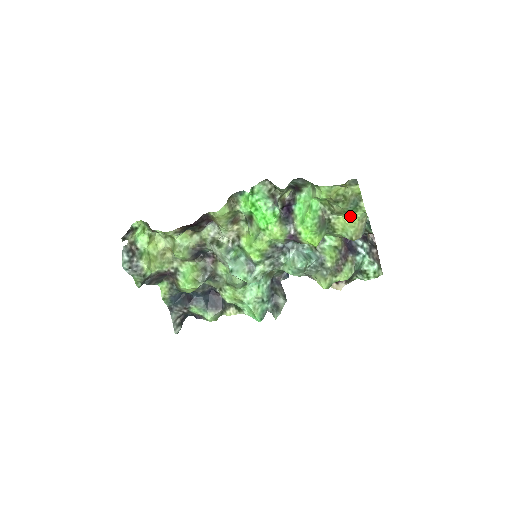
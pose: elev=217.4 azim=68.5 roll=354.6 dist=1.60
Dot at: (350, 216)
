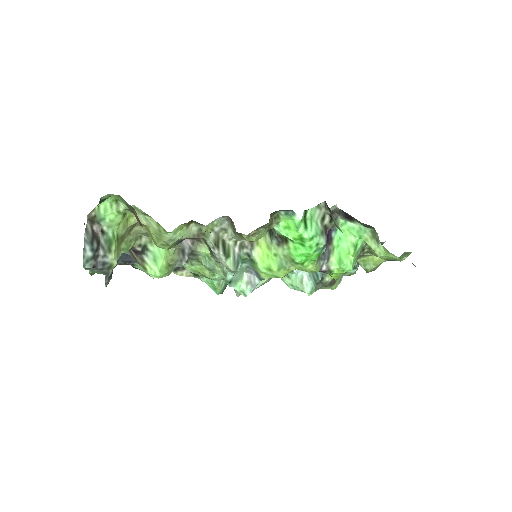
Dot at: (383, 259)
